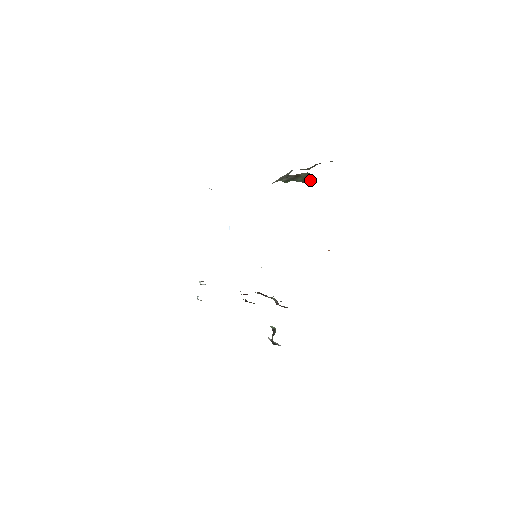
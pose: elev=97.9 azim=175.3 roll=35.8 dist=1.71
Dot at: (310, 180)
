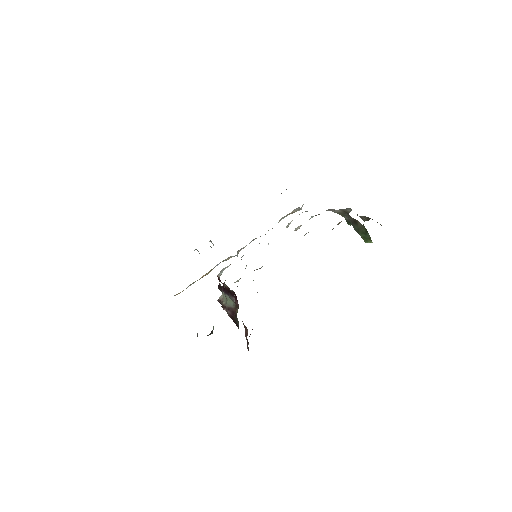
Dot at: (365, 237)
